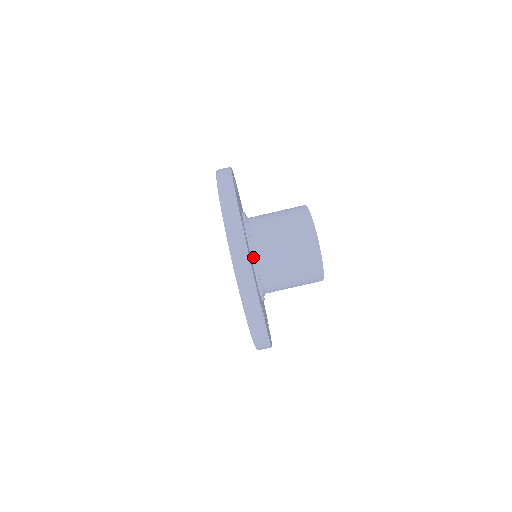
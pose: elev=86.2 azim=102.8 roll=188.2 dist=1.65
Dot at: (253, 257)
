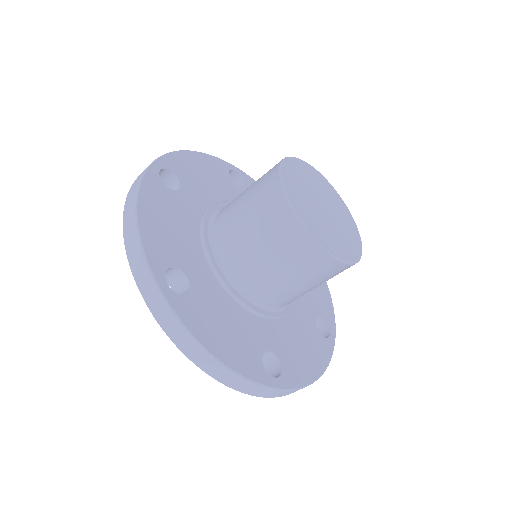
Dot at: (228, 289)
